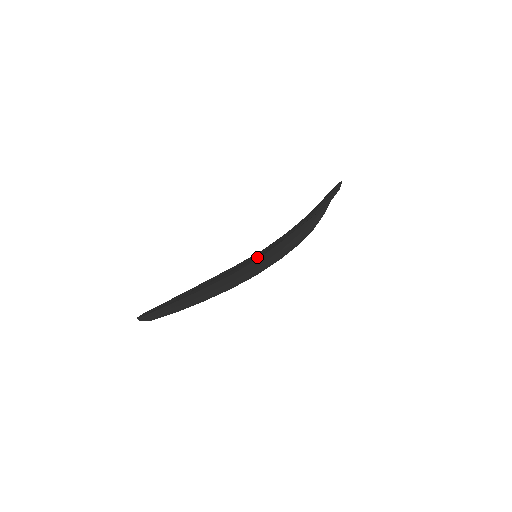
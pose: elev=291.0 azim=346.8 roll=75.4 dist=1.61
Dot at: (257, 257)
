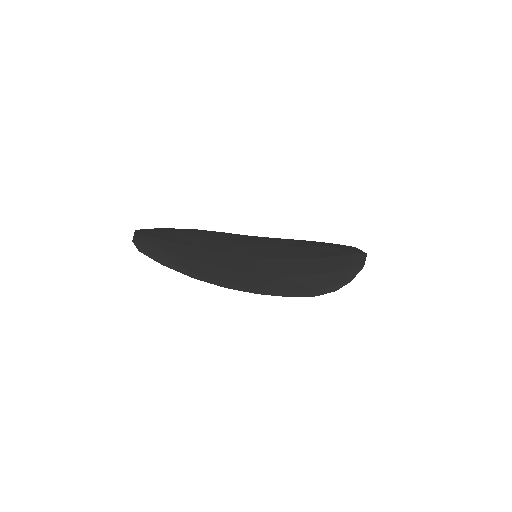
Dot at: (253, 269)
